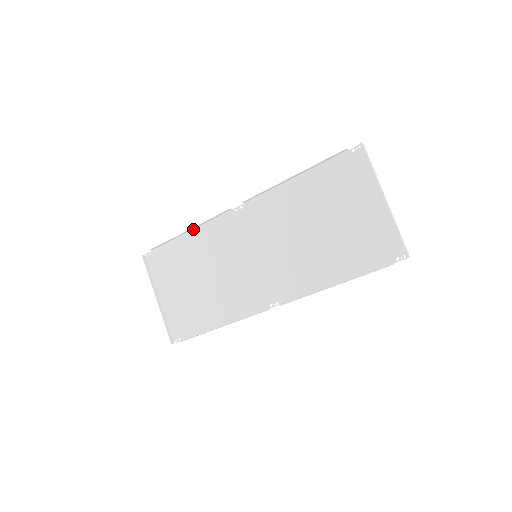
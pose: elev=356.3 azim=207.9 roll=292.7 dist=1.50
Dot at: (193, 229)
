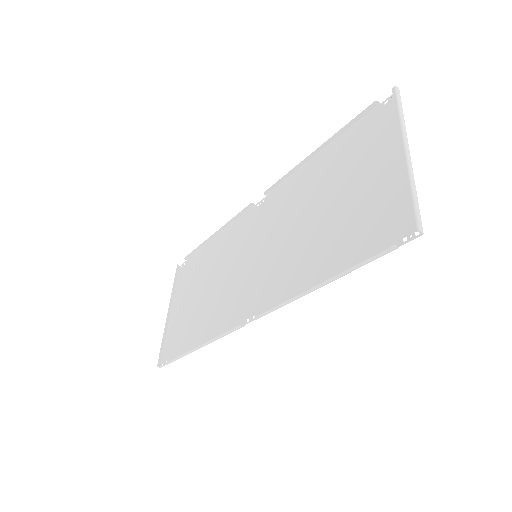
Dot at: (220, 233)
